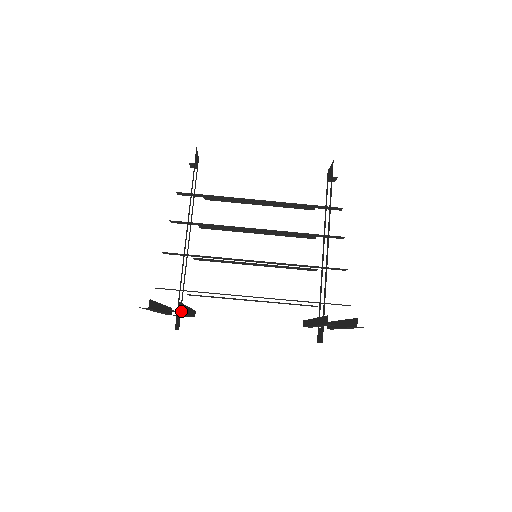
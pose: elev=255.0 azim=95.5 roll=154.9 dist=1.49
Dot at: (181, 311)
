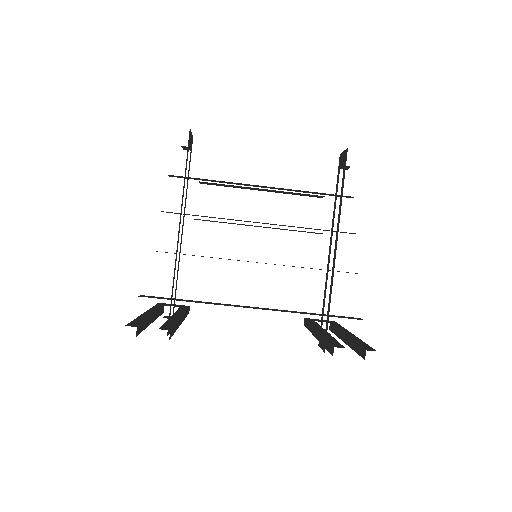
Dot at: (172, 334)
